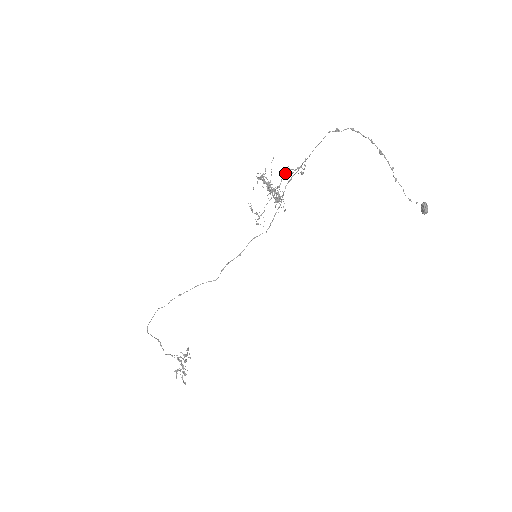
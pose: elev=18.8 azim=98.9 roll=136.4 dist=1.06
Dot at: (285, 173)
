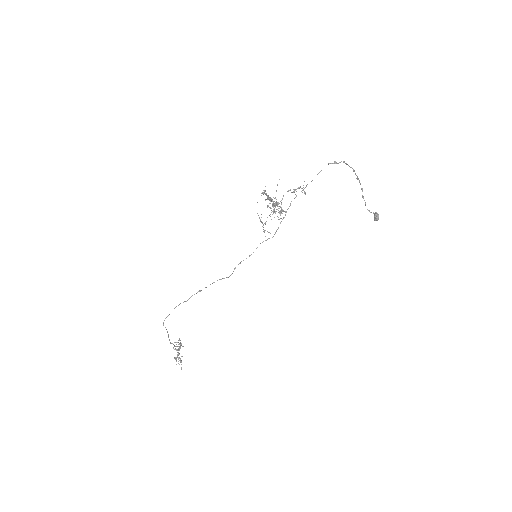
Dot at: (292, 192)
